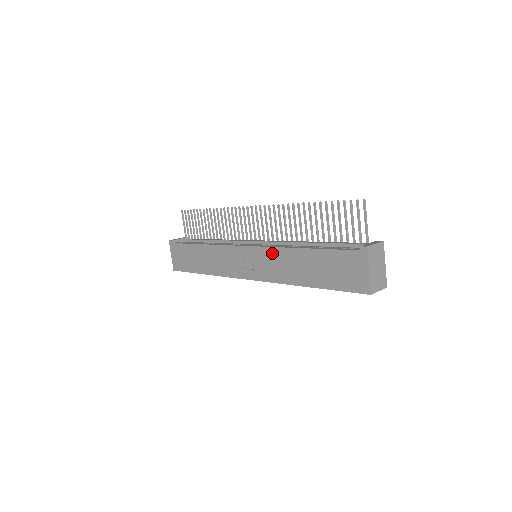
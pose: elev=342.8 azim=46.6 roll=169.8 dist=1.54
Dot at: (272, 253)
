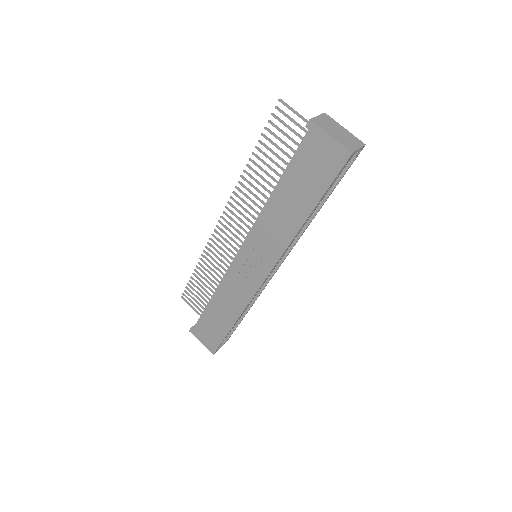
Dot at: (259, 229)
